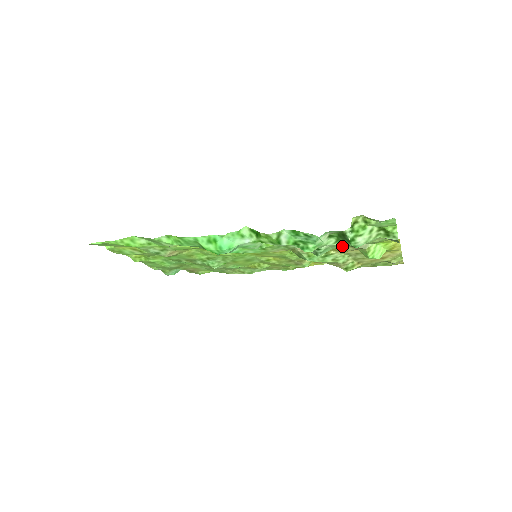
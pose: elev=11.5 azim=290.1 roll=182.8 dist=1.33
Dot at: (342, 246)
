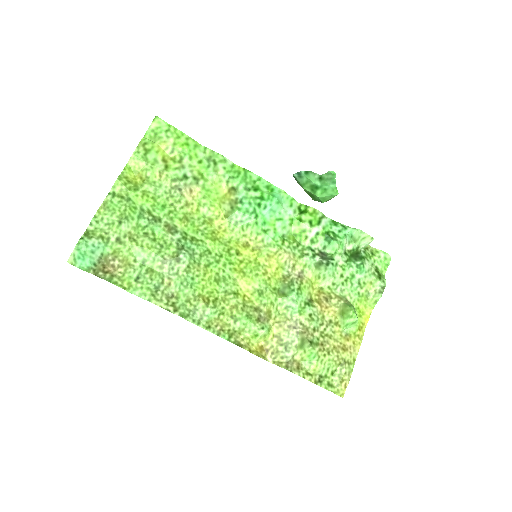
Dot at: (329, 296)
